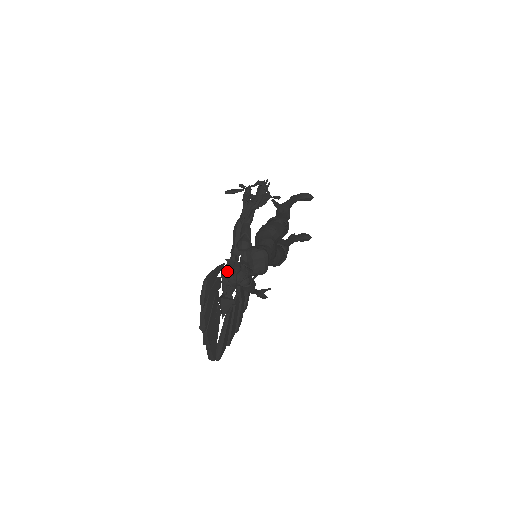
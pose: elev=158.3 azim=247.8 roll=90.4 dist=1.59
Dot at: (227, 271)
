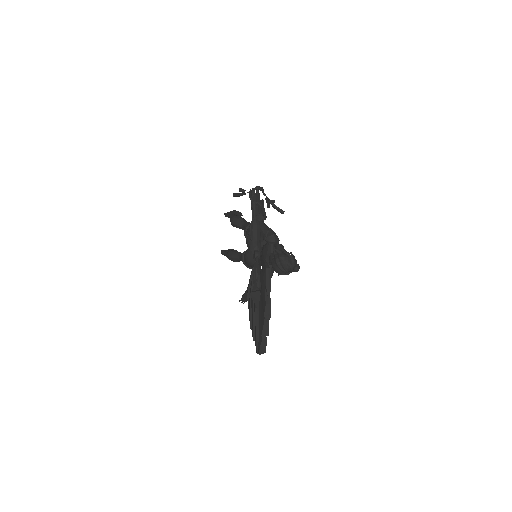
Dot at: (284, 258)
